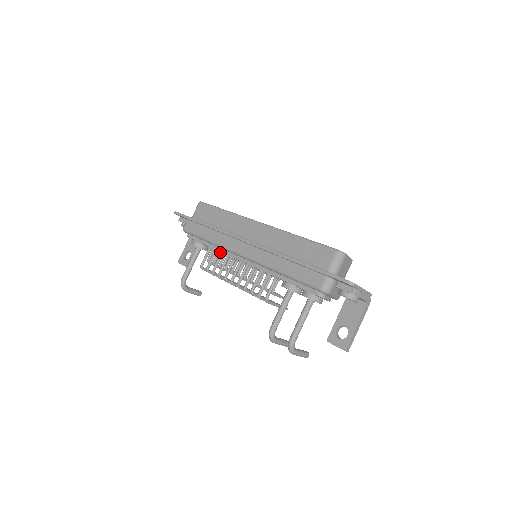
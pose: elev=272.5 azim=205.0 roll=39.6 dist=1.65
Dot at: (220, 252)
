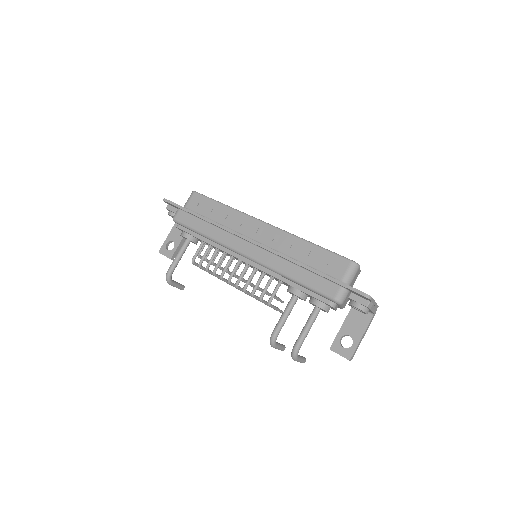
Dot at: (216, 248)
